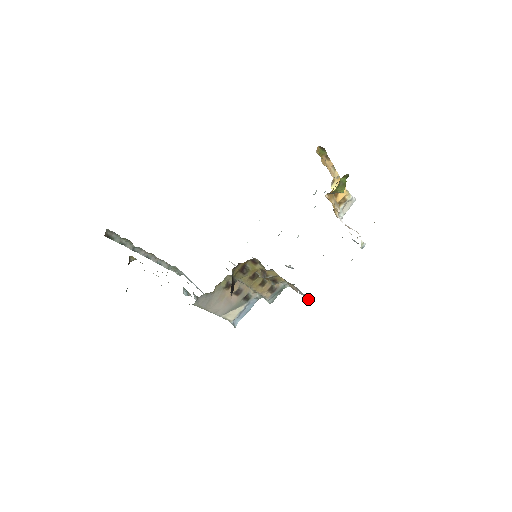
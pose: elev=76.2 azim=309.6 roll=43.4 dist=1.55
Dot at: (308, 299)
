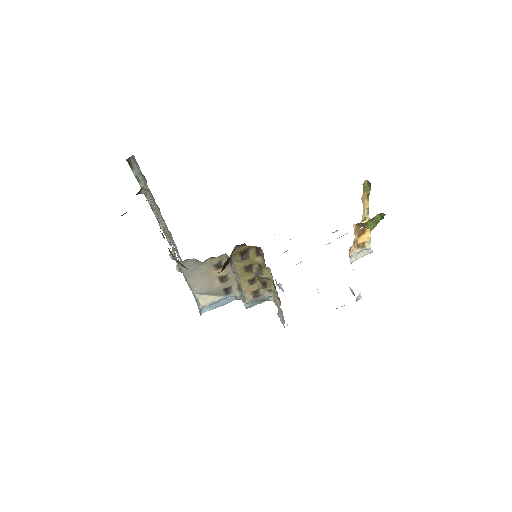
Dot at: (283, 324)
